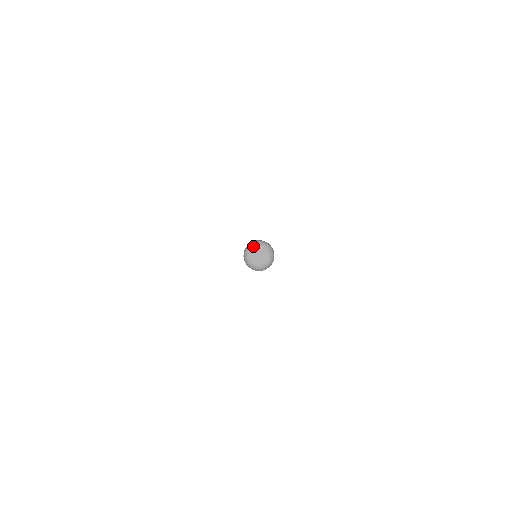
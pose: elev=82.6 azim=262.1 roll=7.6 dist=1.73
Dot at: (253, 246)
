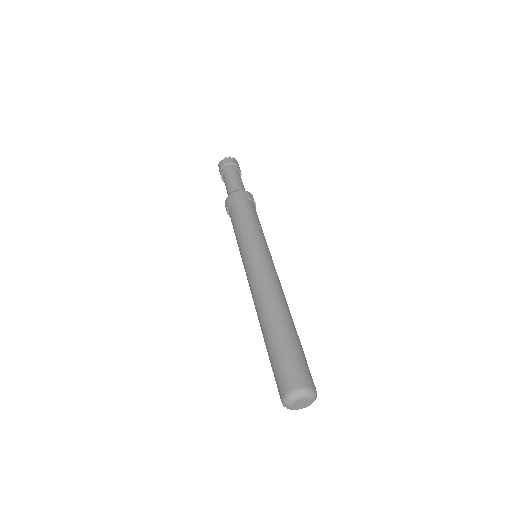
Dot at: (289, 405)
